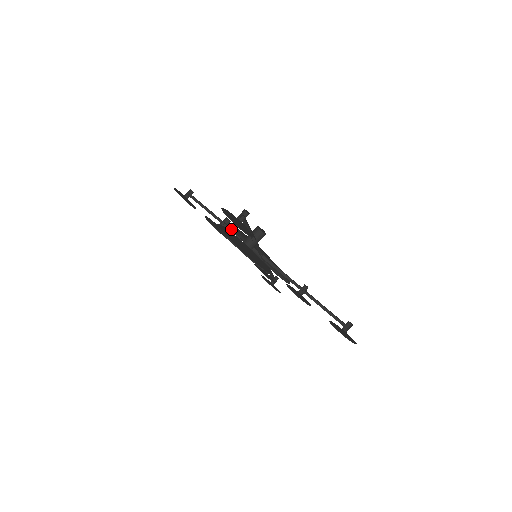
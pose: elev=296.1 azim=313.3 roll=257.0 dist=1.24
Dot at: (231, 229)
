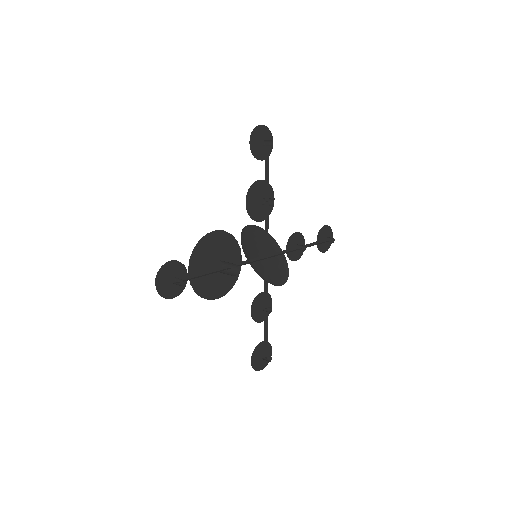
Dot at: (268, 211)
